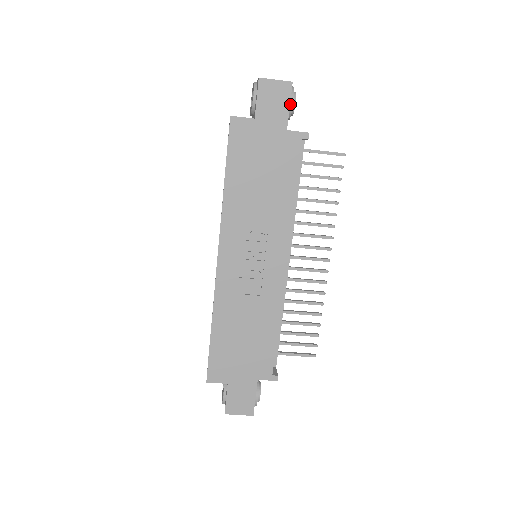
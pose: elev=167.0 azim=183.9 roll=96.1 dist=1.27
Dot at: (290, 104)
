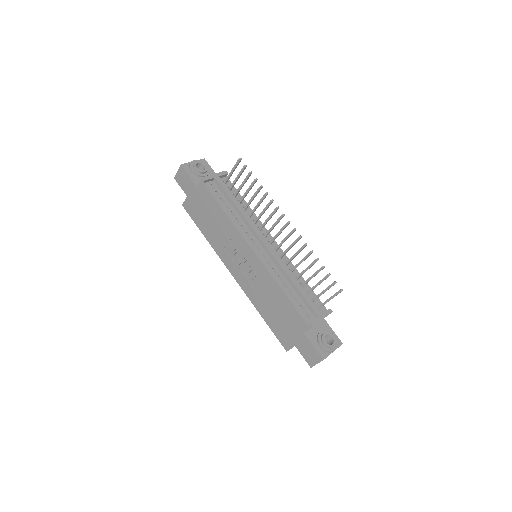
Dot at: (192, 172)
